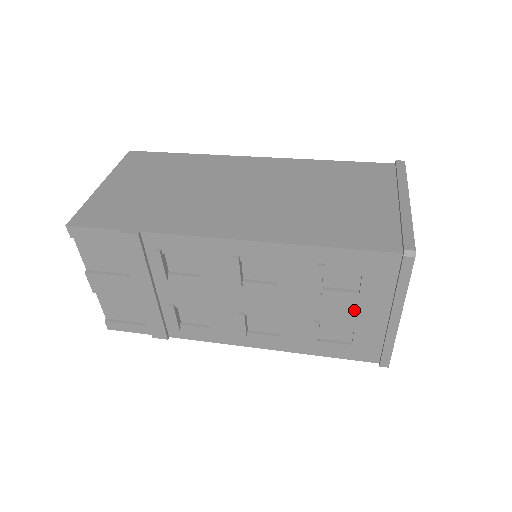
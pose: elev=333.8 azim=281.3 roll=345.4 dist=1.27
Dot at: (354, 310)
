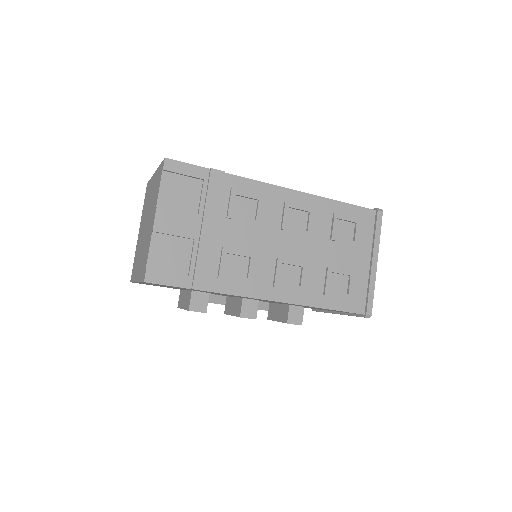
Dot at: (351, 257)
